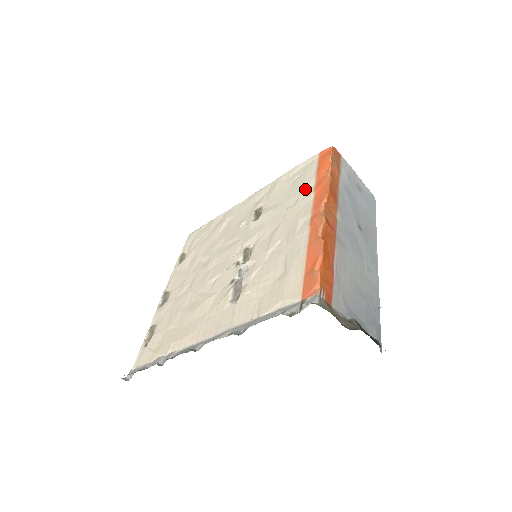
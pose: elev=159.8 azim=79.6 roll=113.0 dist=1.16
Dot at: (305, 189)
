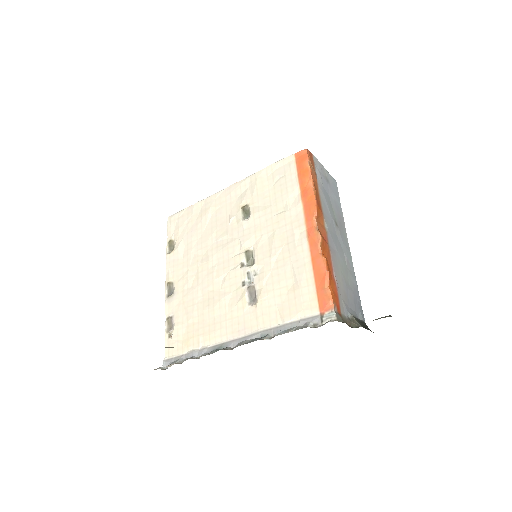
Dot at: (291, 196)
